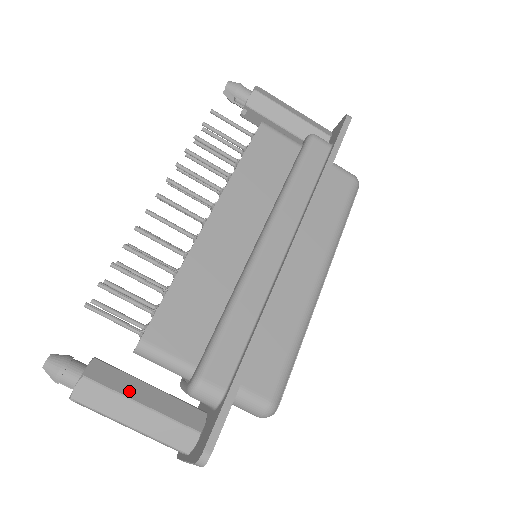
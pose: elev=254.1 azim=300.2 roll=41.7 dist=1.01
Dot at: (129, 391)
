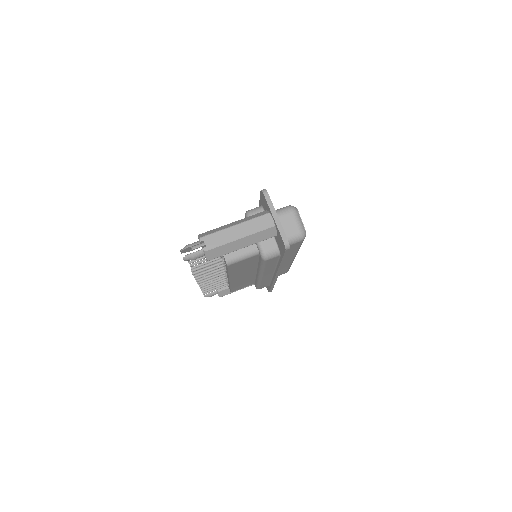
Dot at: occluded
